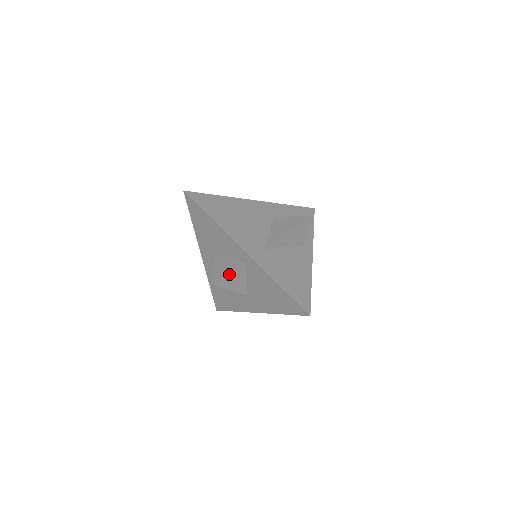
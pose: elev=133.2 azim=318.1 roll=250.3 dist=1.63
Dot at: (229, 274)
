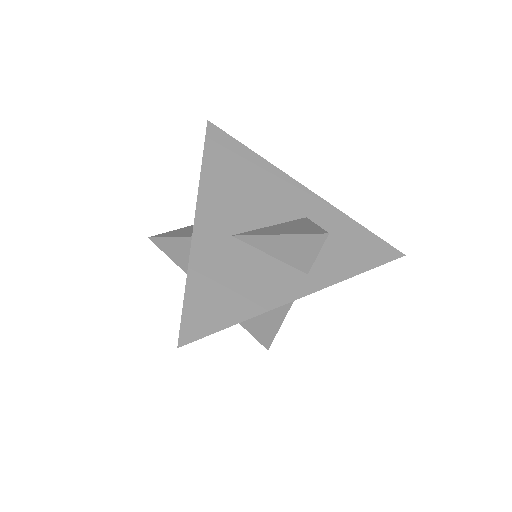
Dot at: (174, 239)
